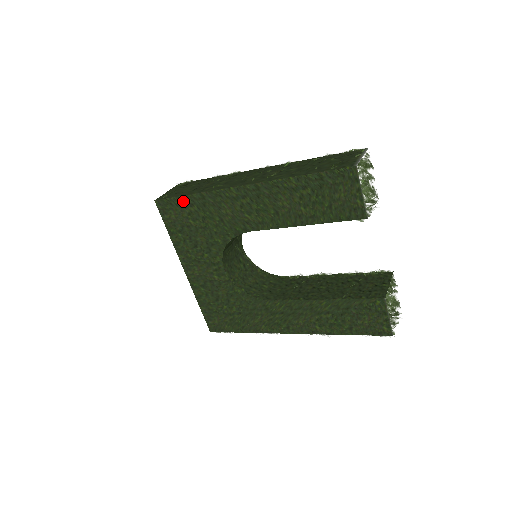
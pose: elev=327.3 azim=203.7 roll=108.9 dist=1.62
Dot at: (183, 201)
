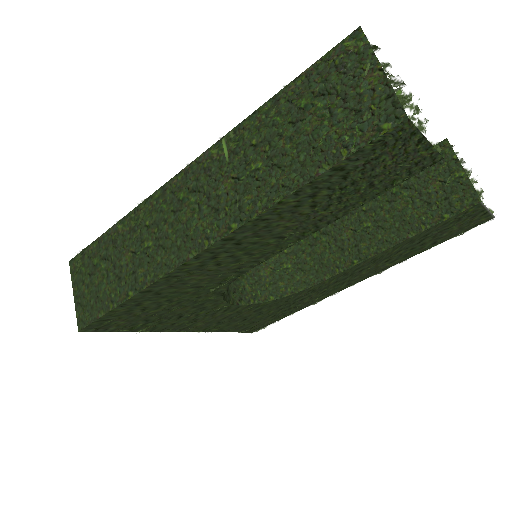
Dot at: (121, 310)
